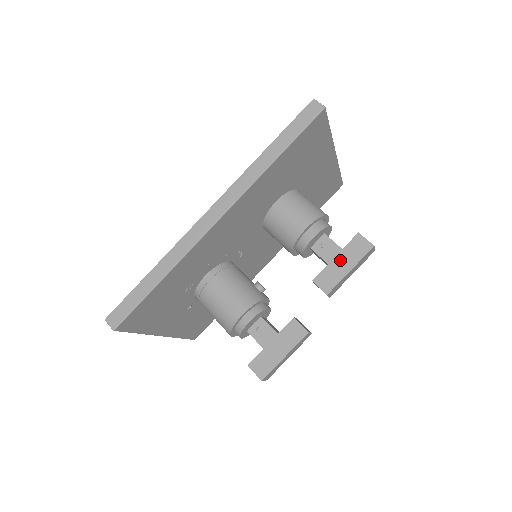
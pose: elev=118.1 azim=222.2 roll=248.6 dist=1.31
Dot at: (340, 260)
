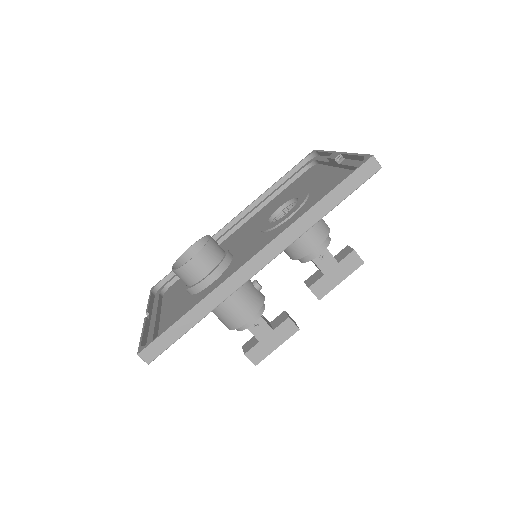
Dot at: (335, 272)
